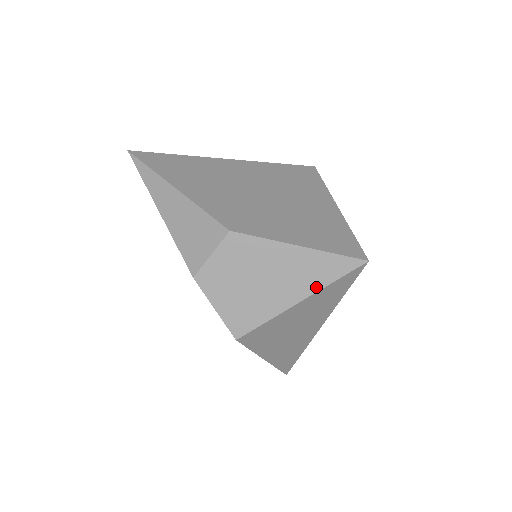
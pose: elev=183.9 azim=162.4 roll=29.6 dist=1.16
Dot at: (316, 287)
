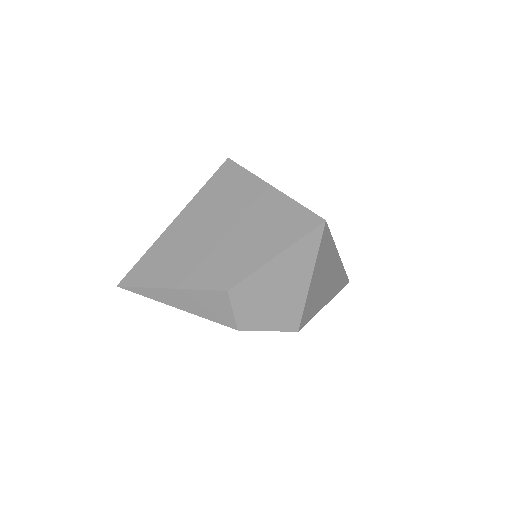
Dot at: (311, 265)
